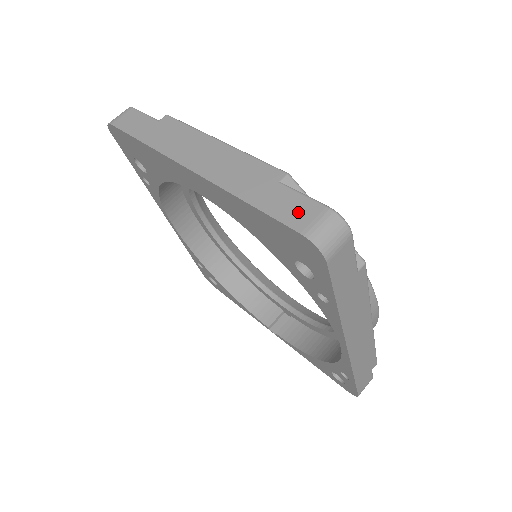
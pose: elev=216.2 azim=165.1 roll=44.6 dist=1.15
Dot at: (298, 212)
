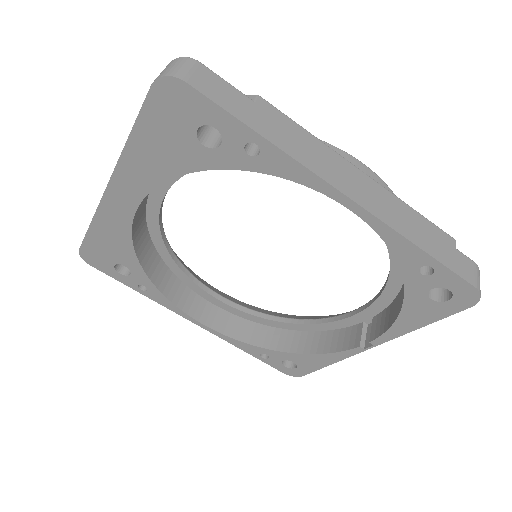
Dot at: occluded
